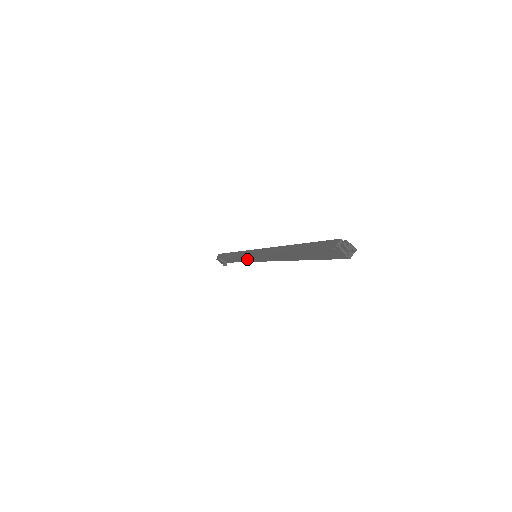
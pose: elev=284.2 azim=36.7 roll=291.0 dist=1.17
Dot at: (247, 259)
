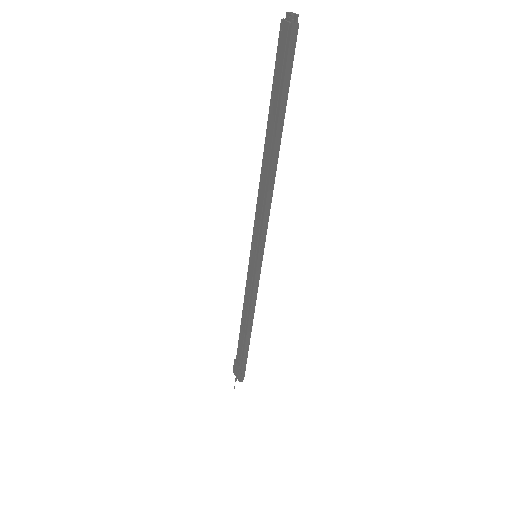
Dot at: (251, 285)
